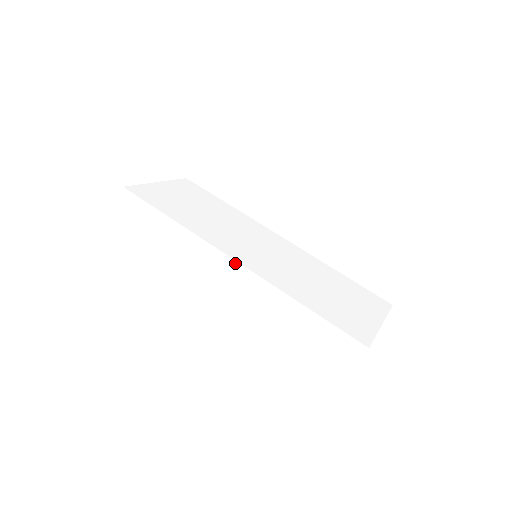
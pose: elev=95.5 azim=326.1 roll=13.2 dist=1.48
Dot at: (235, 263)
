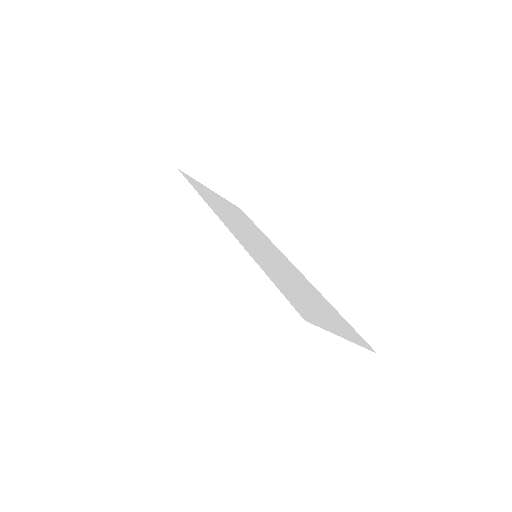
Dot at: (225, 229)
